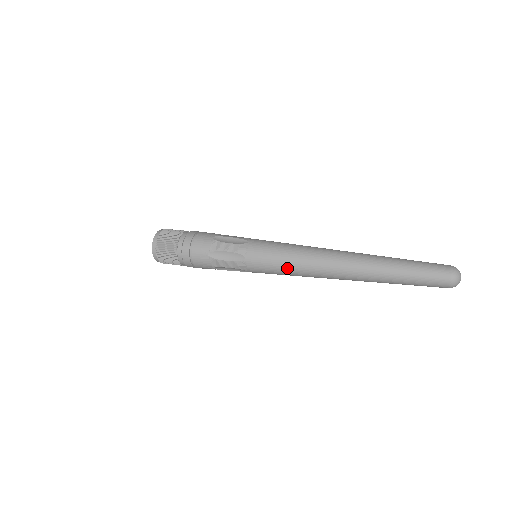
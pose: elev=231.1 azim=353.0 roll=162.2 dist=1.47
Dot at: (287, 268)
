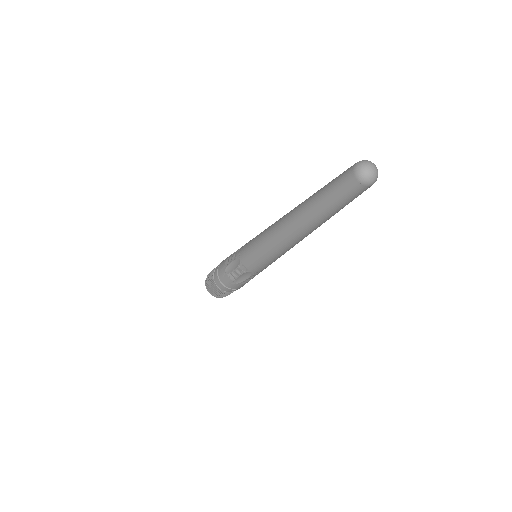
Dot at: (262, 251)
